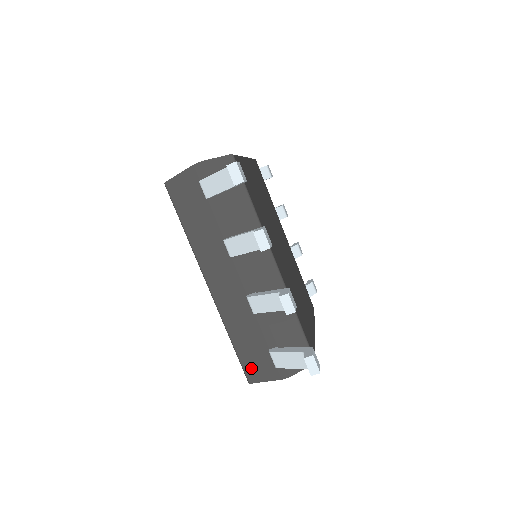
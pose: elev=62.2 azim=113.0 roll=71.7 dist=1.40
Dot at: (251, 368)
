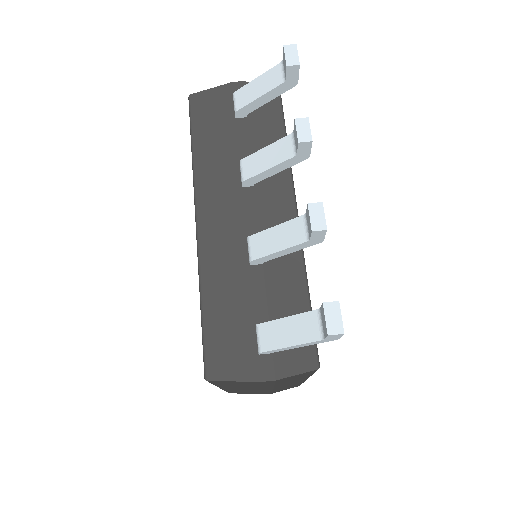
Dot at: (217, 353)
